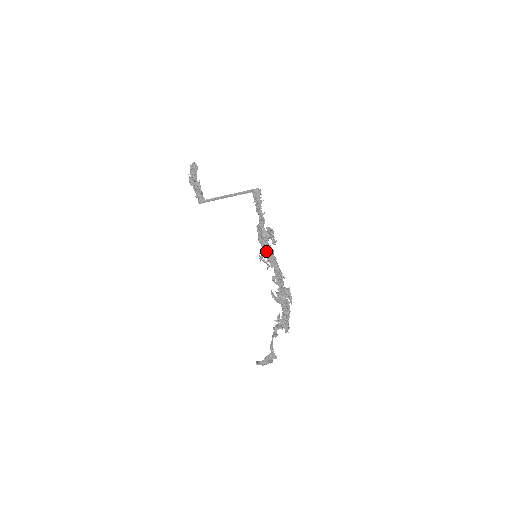
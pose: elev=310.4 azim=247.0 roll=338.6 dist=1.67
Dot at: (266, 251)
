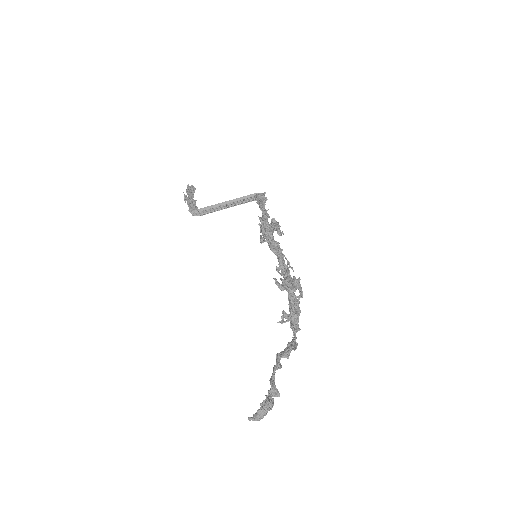
Dot at: (269, 226)
